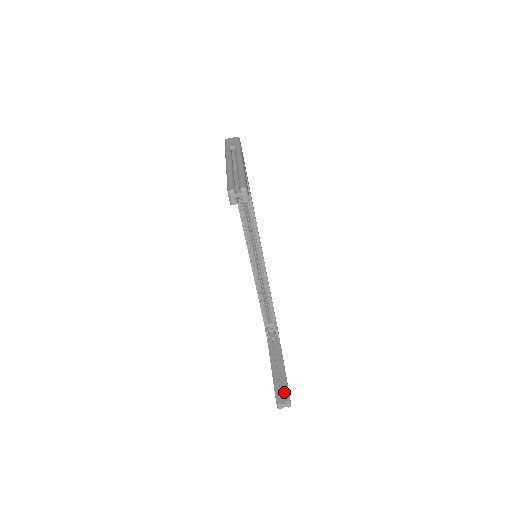
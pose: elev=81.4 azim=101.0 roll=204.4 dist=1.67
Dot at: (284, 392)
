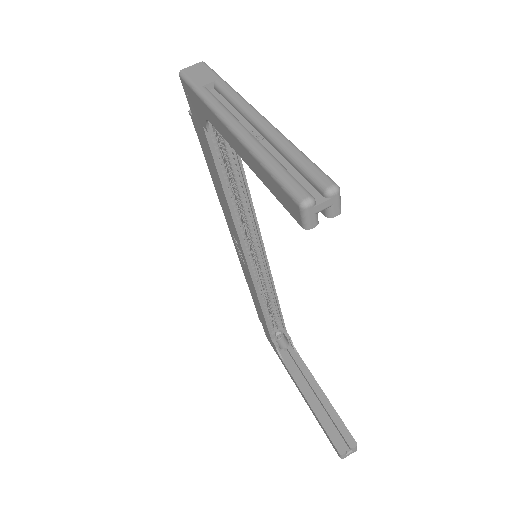
Dot at: (343, 434)
